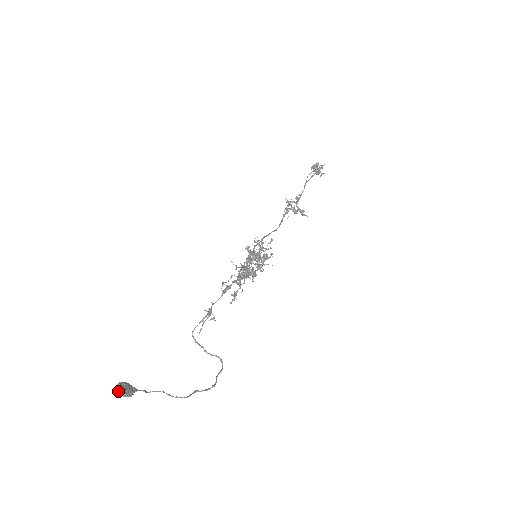
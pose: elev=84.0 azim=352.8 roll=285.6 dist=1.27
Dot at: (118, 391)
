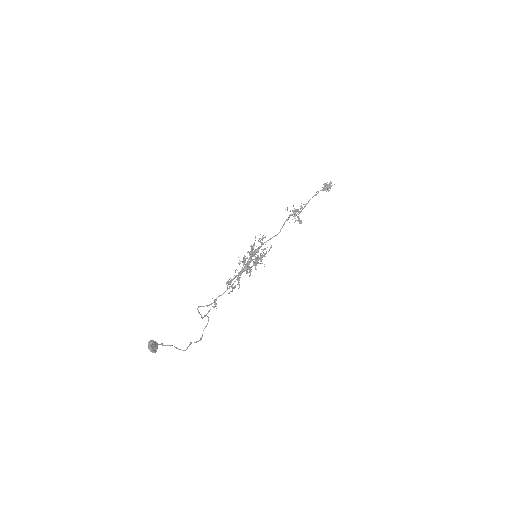
Dot at: (150, 350)
